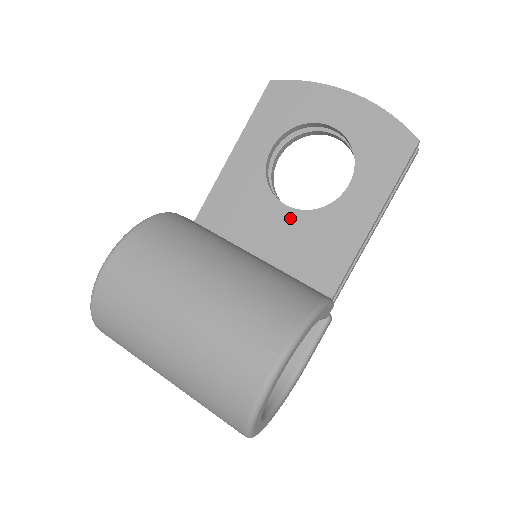
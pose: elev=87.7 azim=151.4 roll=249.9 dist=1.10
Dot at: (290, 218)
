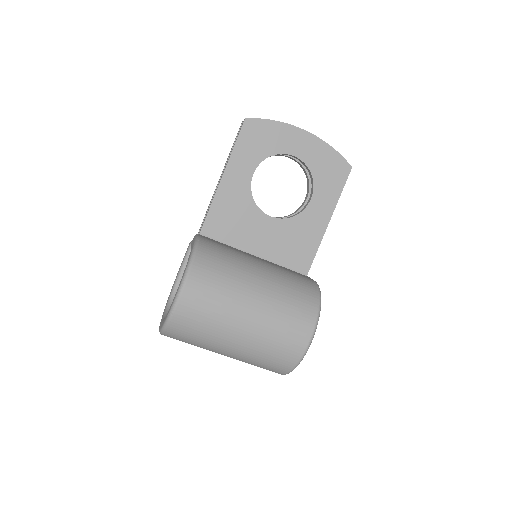
Dot at: (274, 225)
